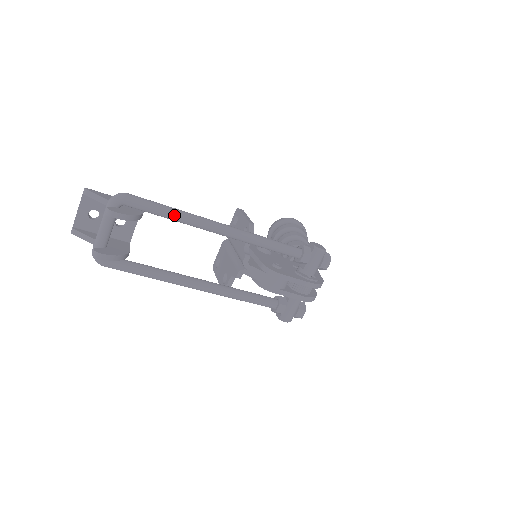
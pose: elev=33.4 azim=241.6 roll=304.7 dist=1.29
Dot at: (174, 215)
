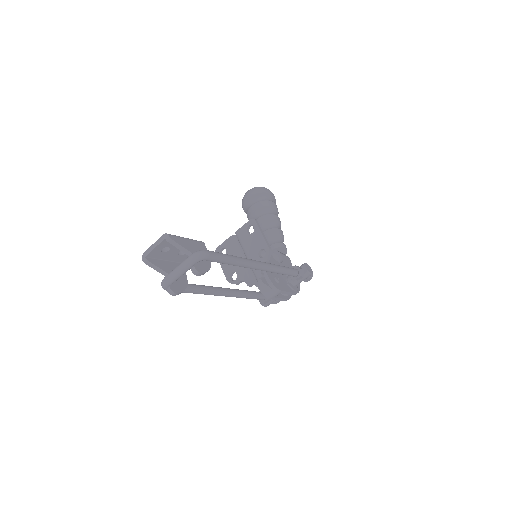
Dot at: (234, 264)
